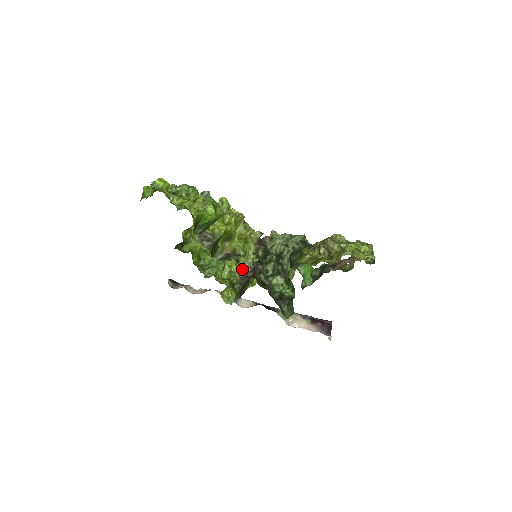
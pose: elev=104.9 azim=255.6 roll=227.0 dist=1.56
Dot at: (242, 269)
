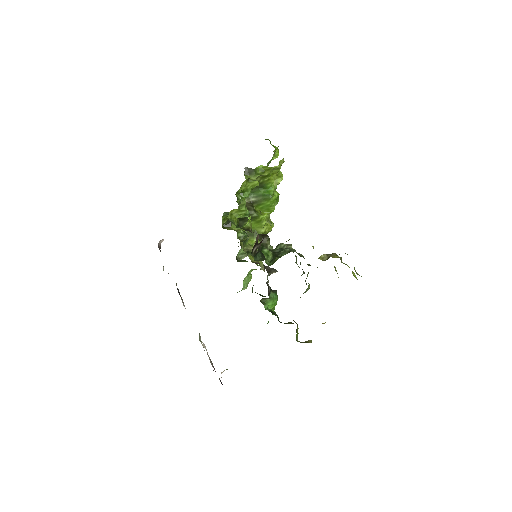
Dot at: occluded
